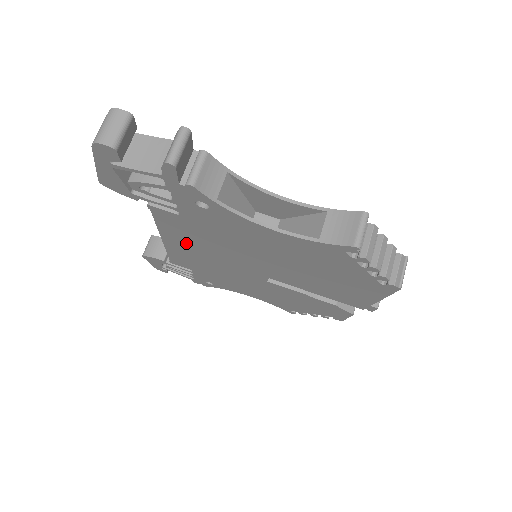
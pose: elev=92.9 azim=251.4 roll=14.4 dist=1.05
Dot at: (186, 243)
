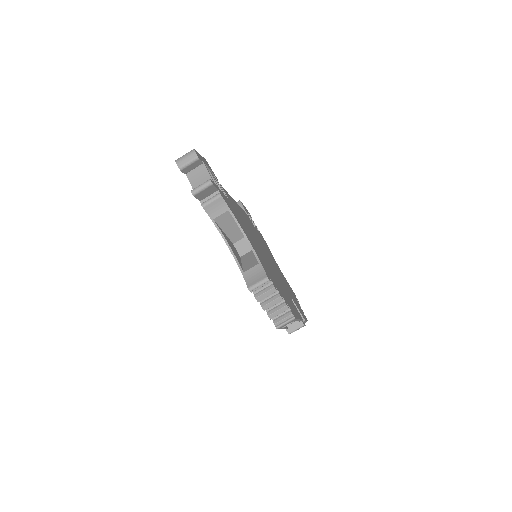
Dot at: occluded
